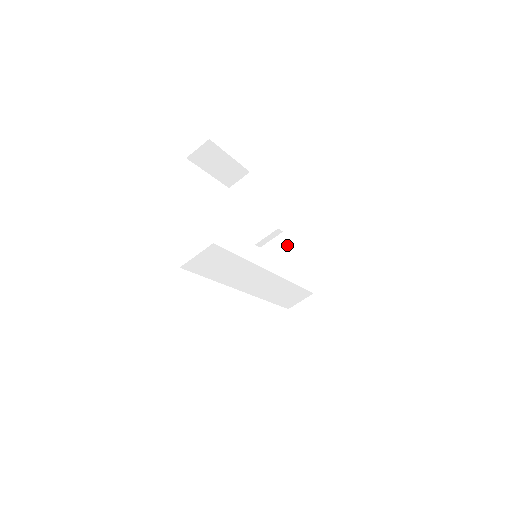
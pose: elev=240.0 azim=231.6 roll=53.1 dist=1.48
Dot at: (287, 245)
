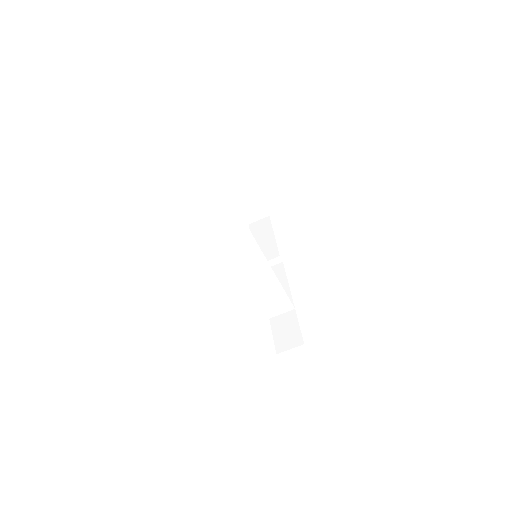
Dot at: (283, 271)
